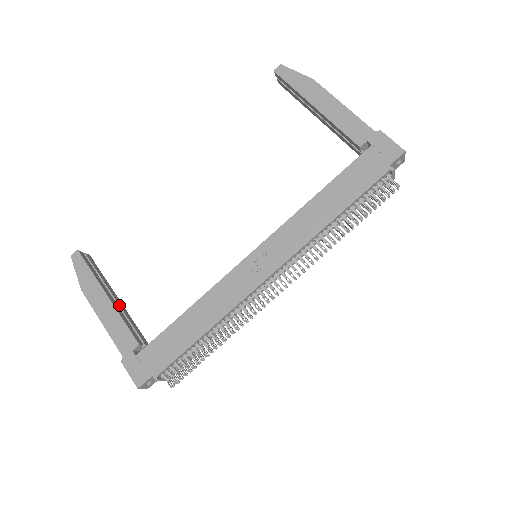
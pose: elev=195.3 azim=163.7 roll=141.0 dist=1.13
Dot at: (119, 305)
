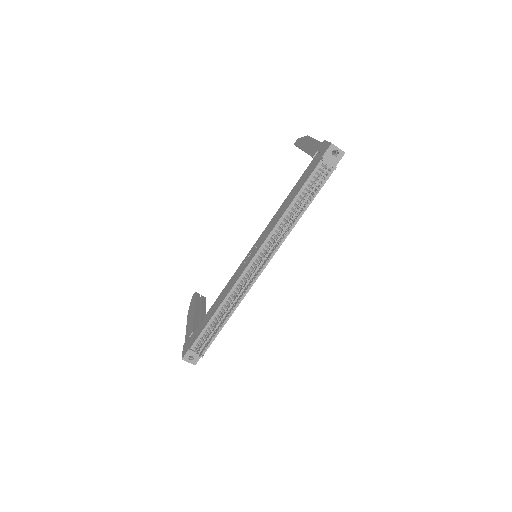
Dot at: (201, 317)
